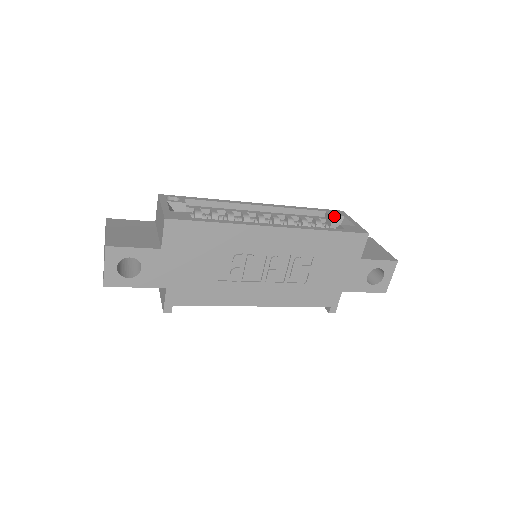
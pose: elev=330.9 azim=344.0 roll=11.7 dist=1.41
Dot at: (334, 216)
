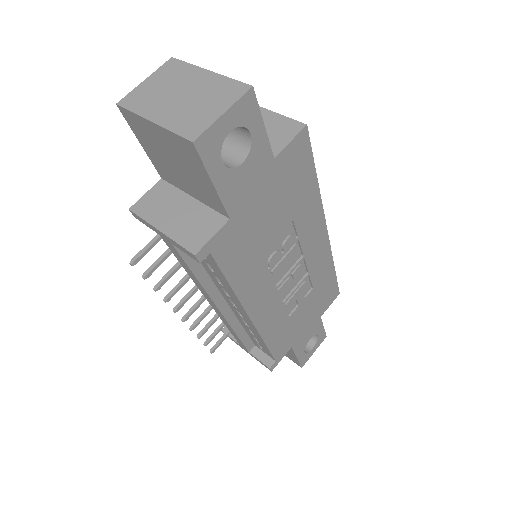
Dot at: occluded
